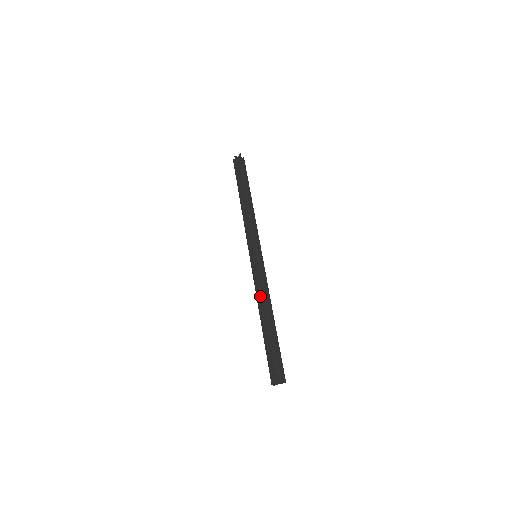
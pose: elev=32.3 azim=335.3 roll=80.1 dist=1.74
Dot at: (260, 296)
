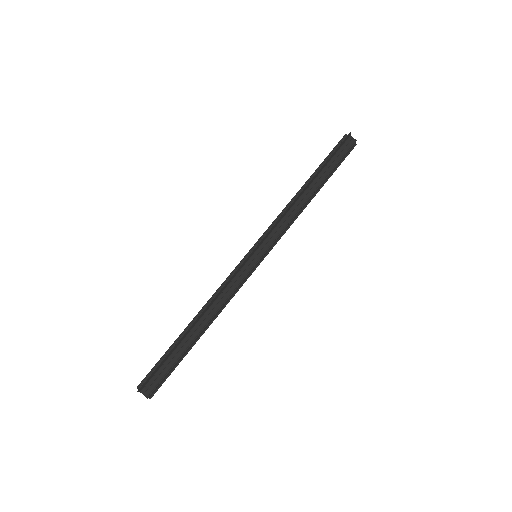
Dot at: occluded
